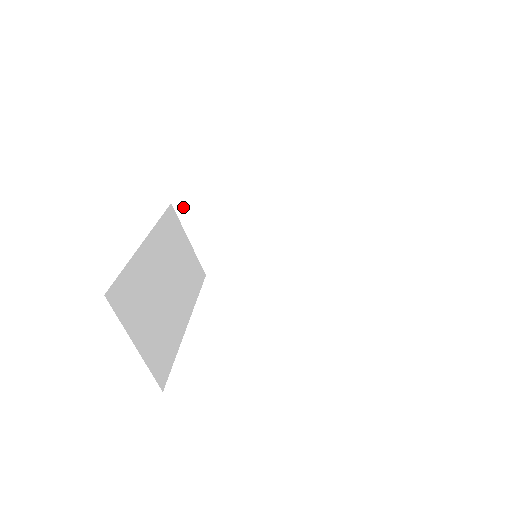
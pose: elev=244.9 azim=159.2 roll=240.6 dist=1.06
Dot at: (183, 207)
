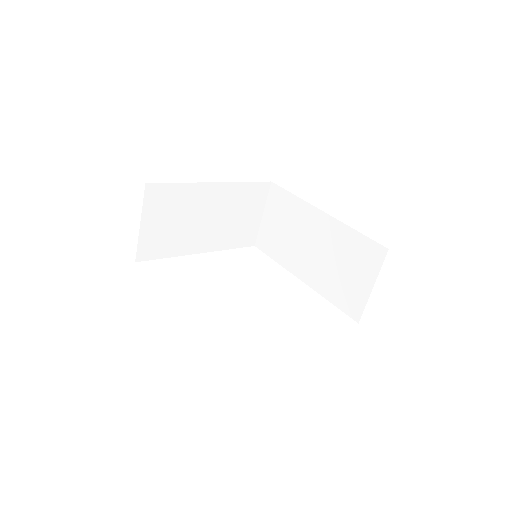
Dot at: (153, 191)
